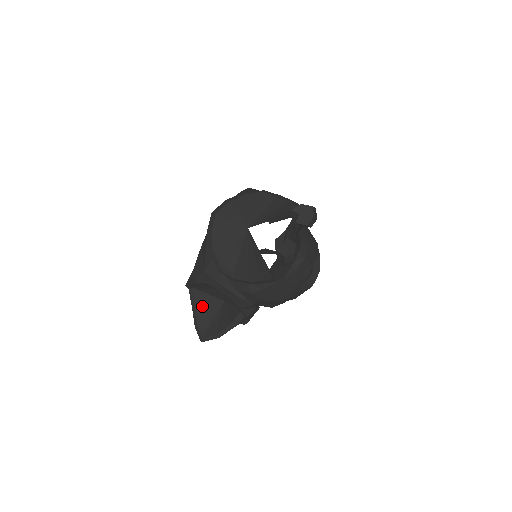
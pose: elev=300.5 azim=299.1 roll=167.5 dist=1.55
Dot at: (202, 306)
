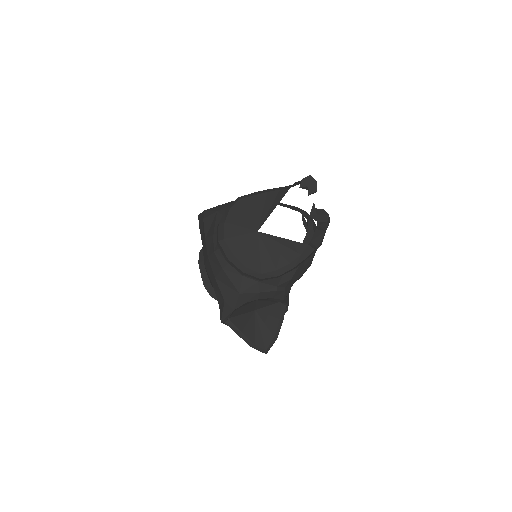
Dot at: (245, 327)
